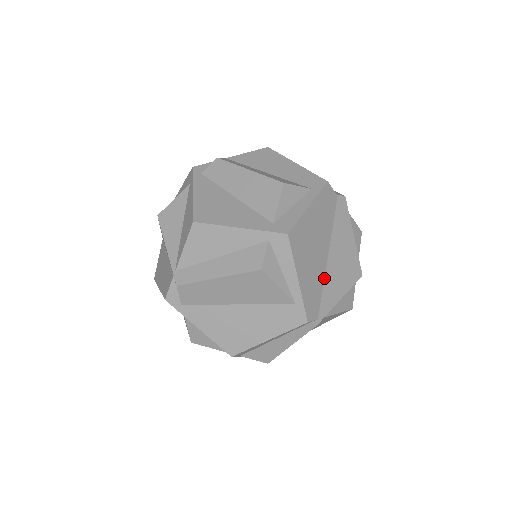
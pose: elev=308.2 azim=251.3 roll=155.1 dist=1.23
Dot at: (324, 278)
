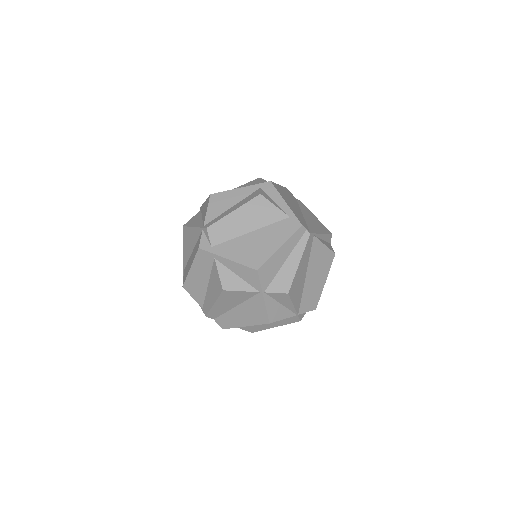
Dot at: (304, 220)
